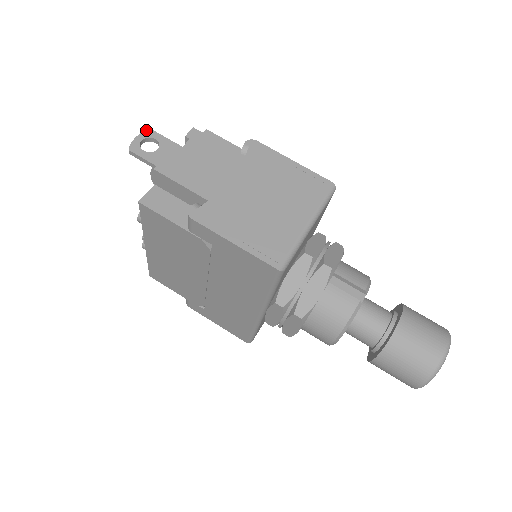
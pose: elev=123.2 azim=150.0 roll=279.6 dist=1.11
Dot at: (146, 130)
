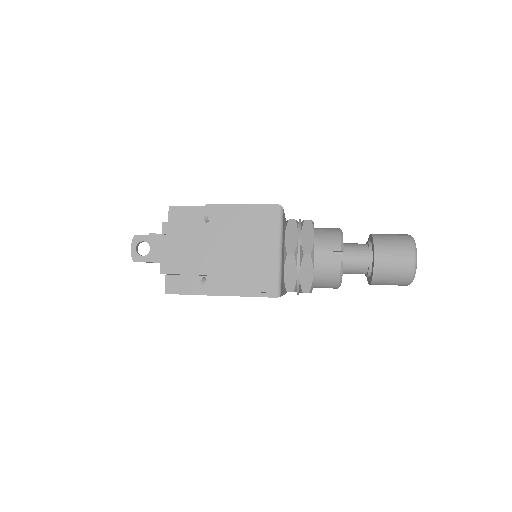
Dot at: (133, 238)
